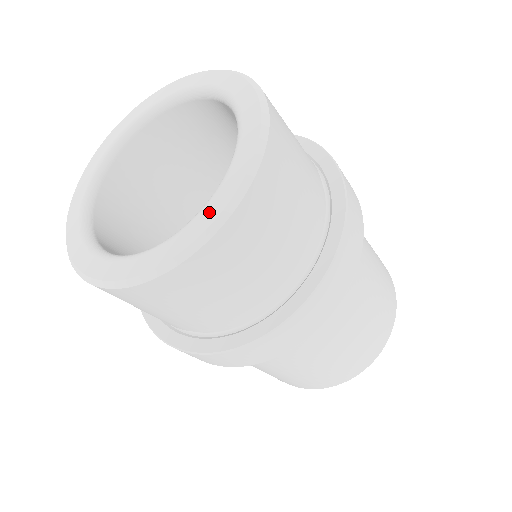
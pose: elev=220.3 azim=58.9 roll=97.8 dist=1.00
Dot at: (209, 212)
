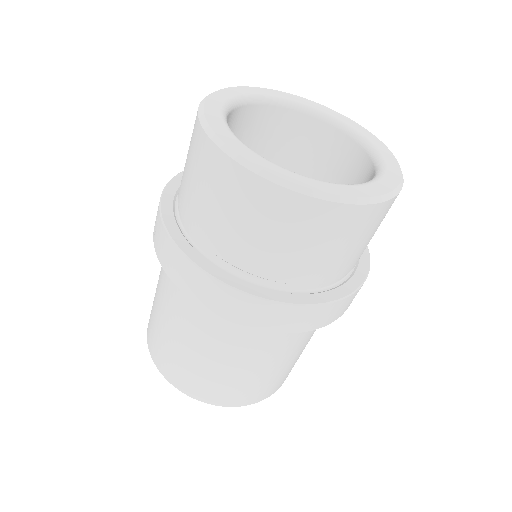
Dot at: (378, 187)
